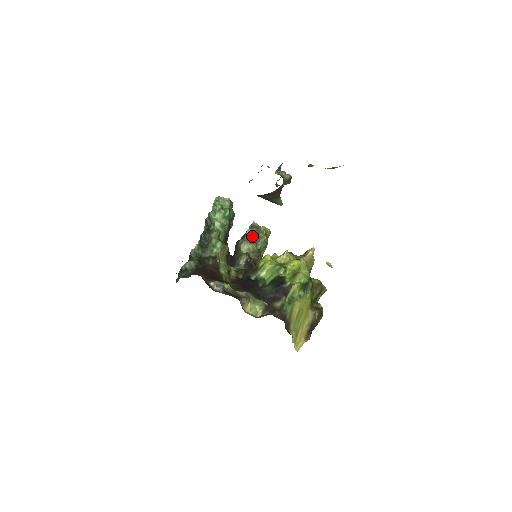
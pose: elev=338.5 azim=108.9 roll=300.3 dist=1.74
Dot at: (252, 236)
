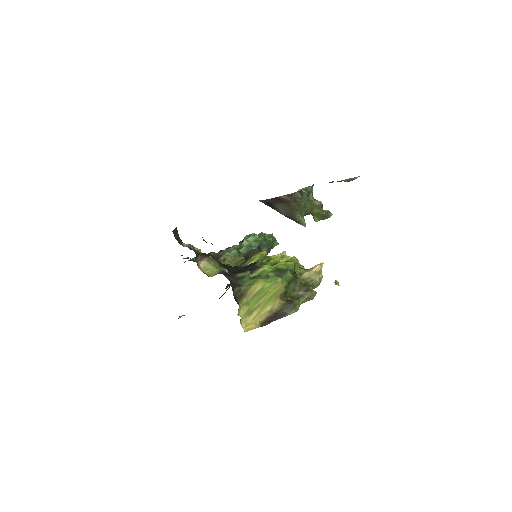
Dot at: occluded
